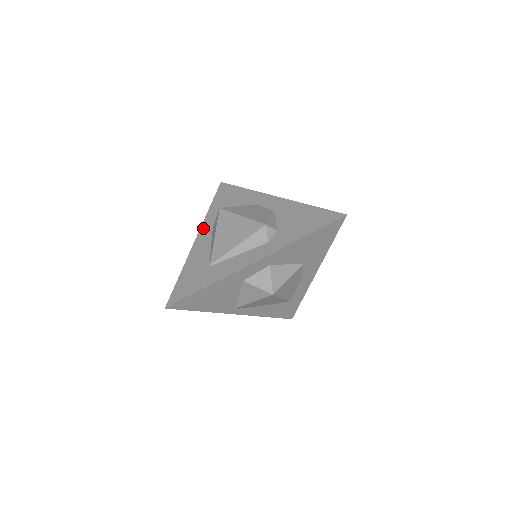
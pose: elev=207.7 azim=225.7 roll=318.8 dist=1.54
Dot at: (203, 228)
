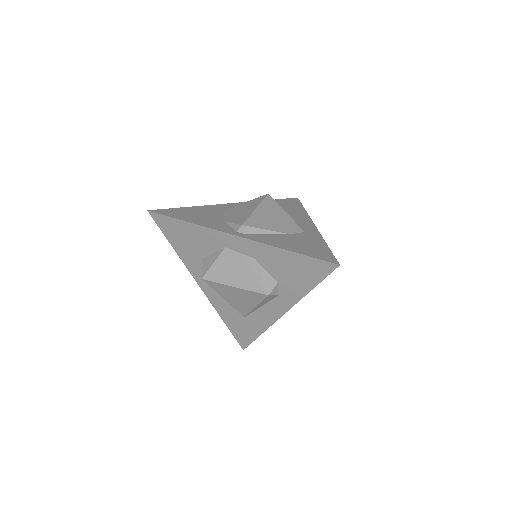
Dot at: (195, 277)
